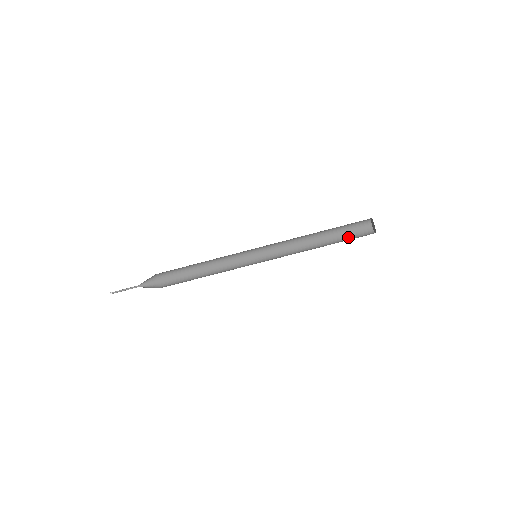
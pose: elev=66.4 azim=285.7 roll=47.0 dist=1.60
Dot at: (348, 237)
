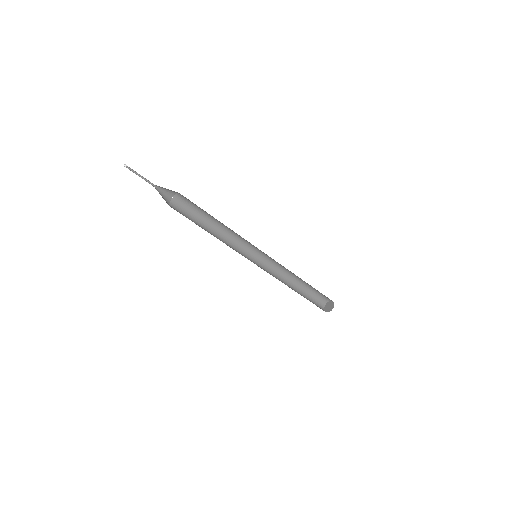
Dot at: (310, 298)
